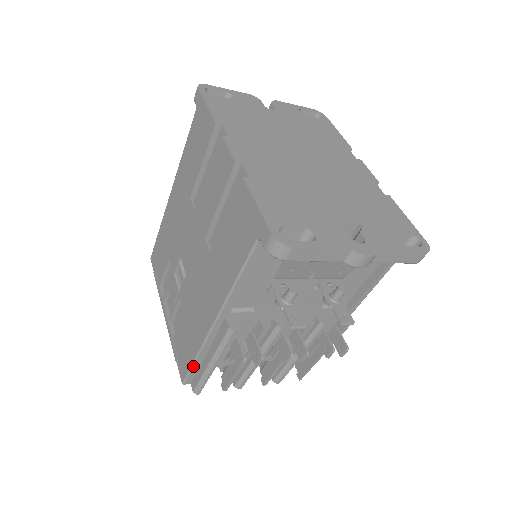
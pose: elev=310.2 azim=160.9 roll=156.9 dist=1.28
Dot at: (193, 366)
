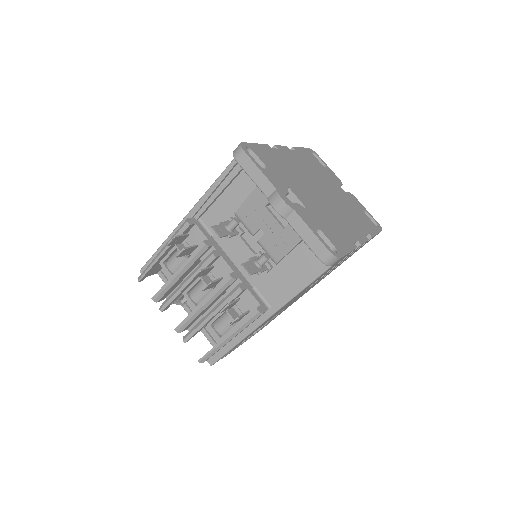
Dot at: (154, 255)
